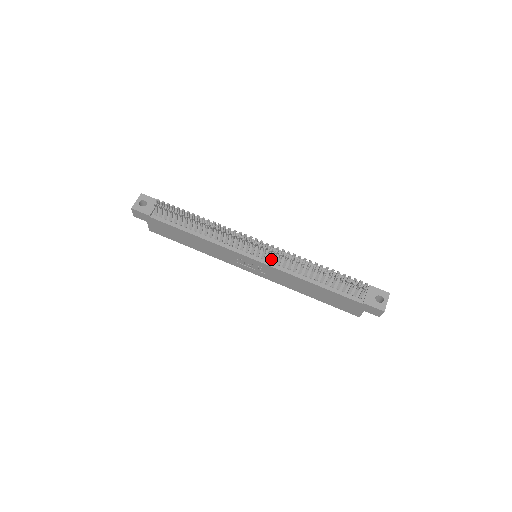
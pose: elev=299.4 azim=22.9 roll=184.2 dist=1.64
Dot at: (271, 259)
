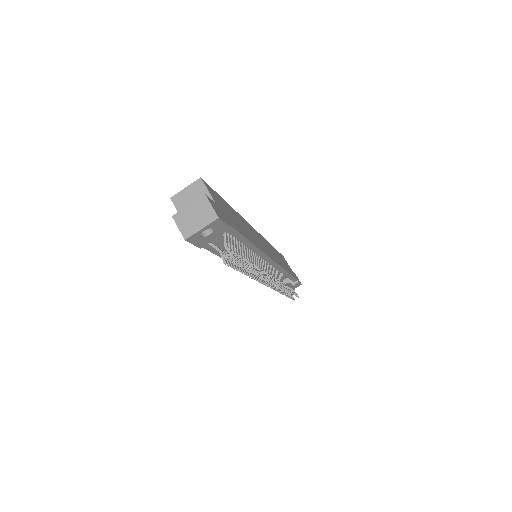
Dot at: occluded
